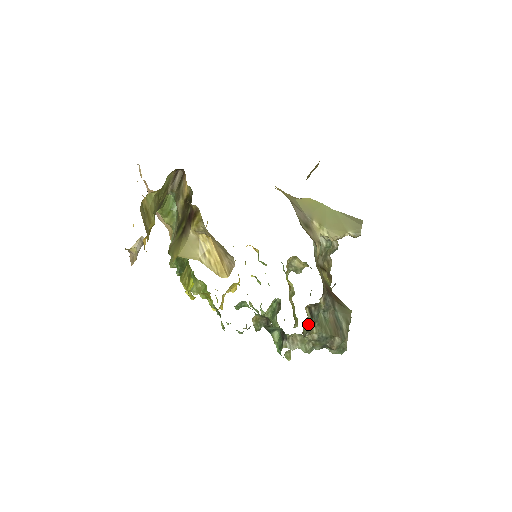
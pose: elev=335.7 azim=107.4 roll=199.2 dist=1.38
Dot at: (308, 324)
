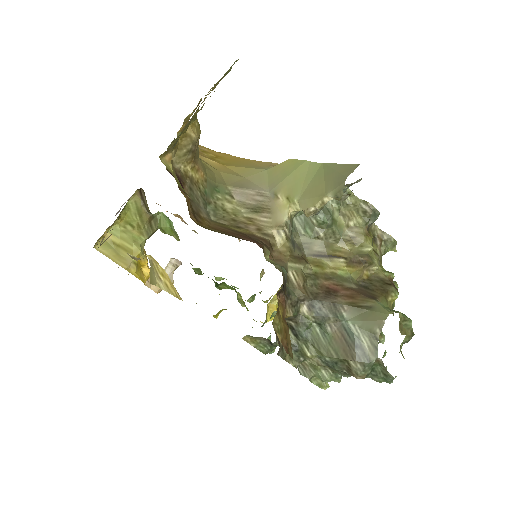
Dot at: (294, 346)
